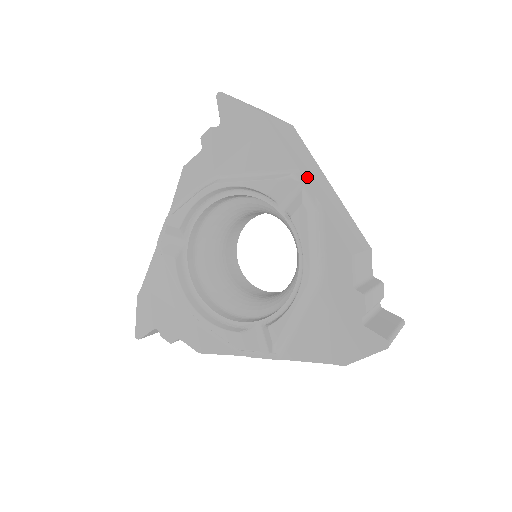
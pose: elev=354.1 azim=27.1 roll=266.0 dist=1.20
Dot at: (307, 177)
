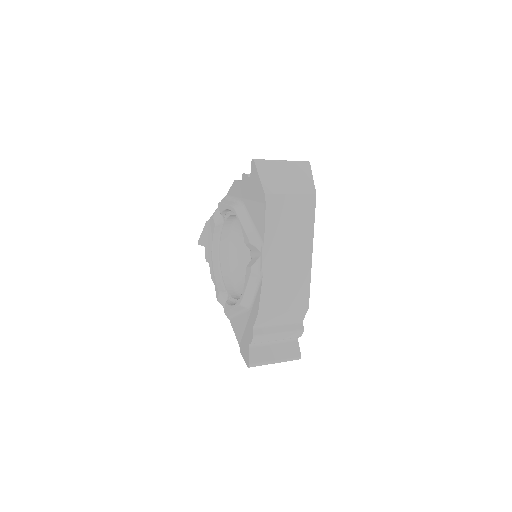
Dot at: (270, 251)
